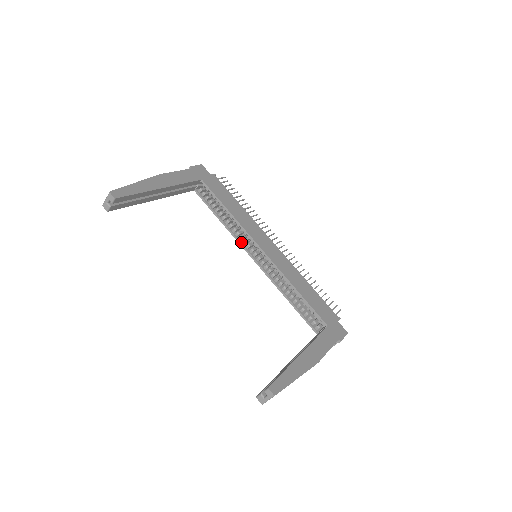
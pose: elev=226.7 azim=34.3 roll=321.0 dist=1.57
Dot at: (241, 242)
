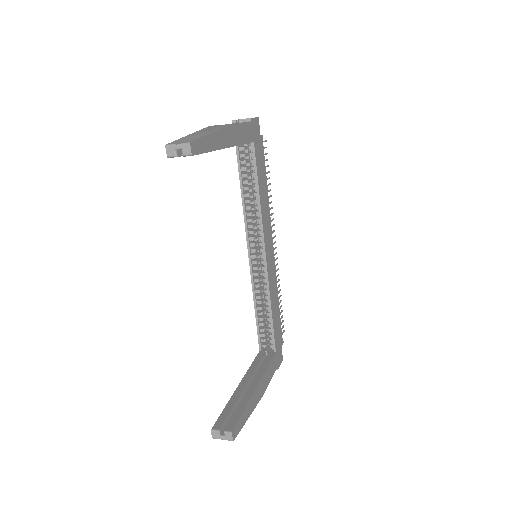
Dot at: (248, 230)
